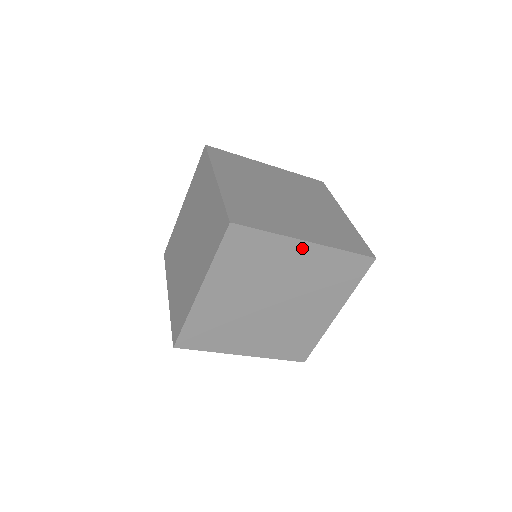
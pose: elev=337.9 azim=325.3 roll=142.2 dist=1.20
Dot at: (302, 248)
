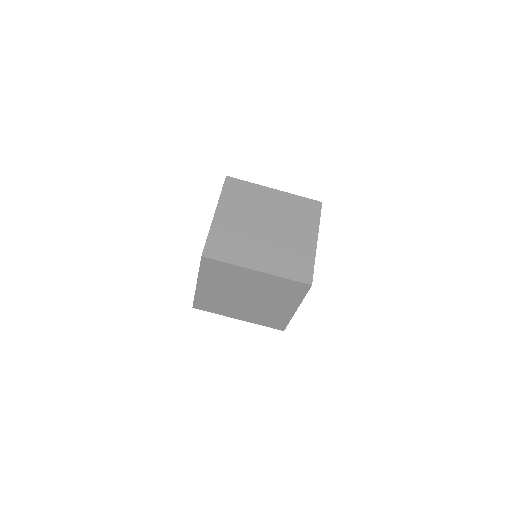
Dot at: (254, 273)
